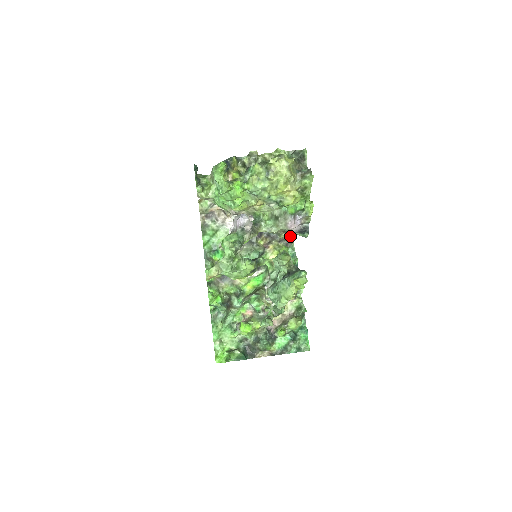
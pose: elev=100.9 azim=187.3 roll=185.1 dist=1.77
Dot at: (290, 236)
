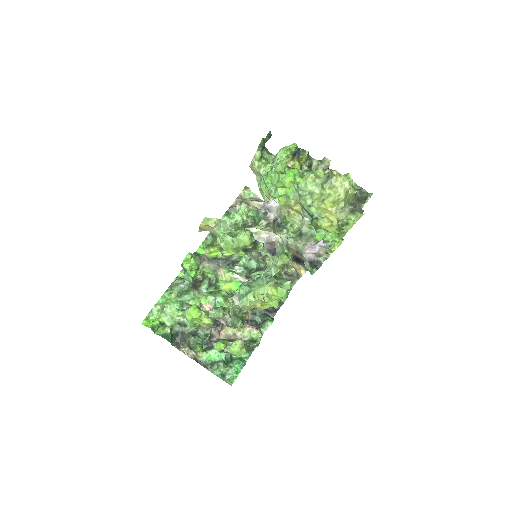
Dot at: (296, 275)
